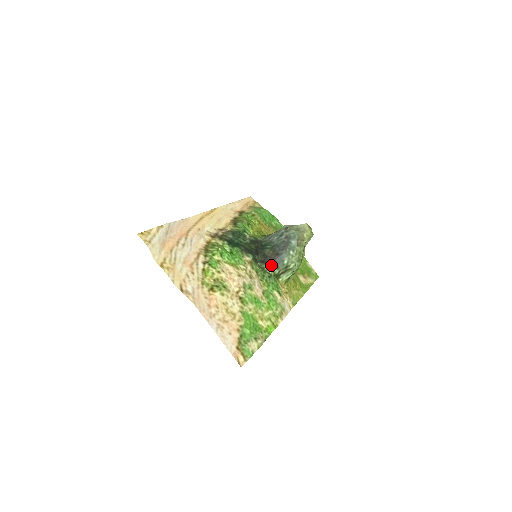
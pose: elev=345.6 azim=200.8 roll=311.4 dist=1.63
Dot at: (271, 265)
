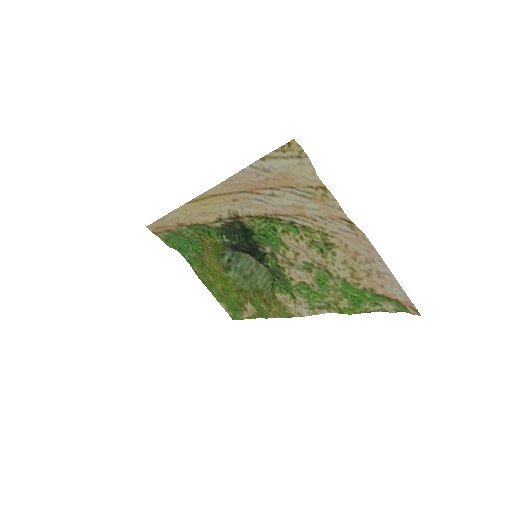
Dot at: occluded
